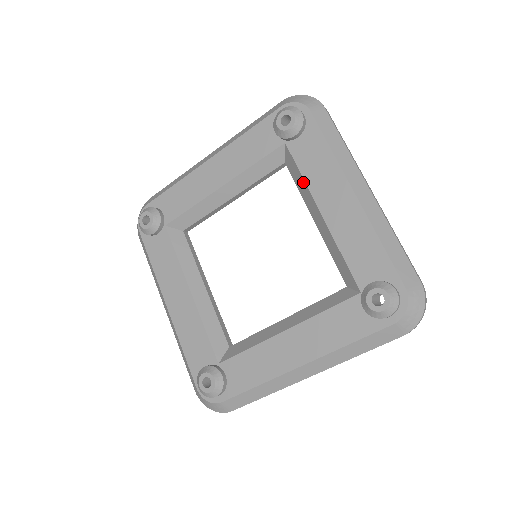
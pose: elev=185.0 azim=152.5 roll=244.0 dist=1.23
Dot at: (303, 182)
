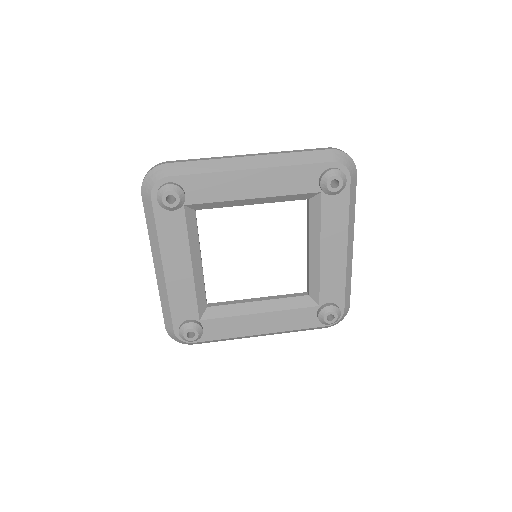
Dot at: (319, 226)
